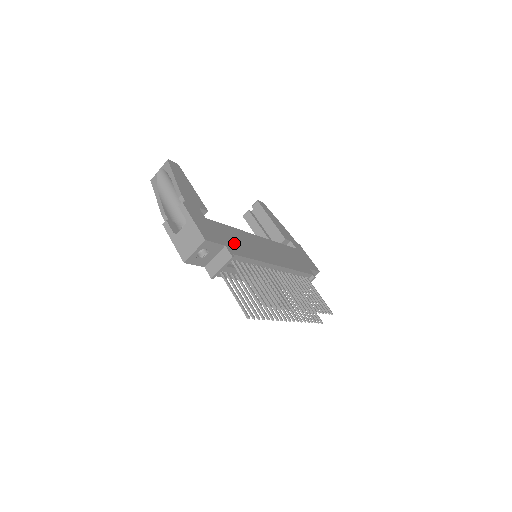
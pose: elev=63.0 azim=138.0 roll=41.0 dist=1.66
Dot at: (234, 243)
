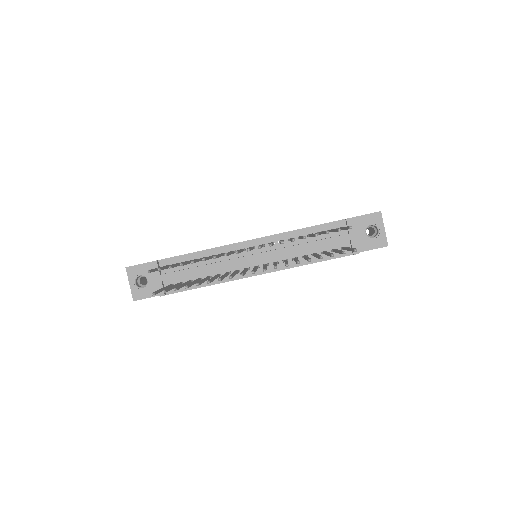
Dot at: occluded
